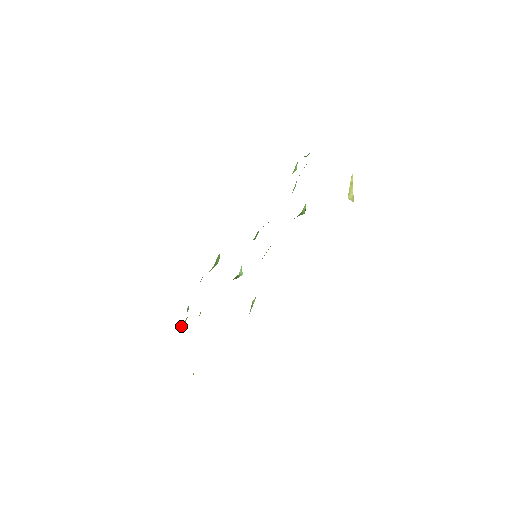
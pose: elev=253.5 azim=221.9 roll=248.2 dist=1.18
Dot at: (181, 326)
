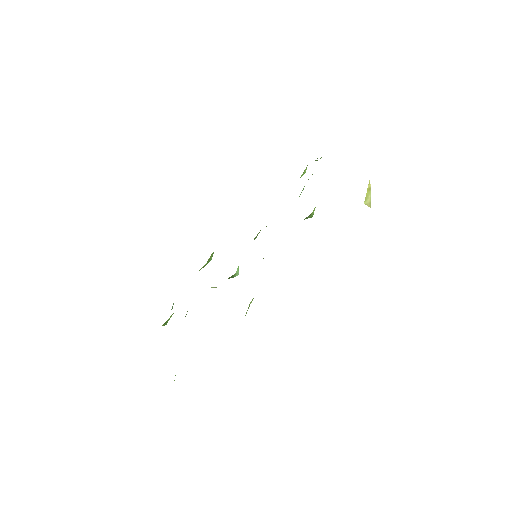
Dot at: (164, 323)
